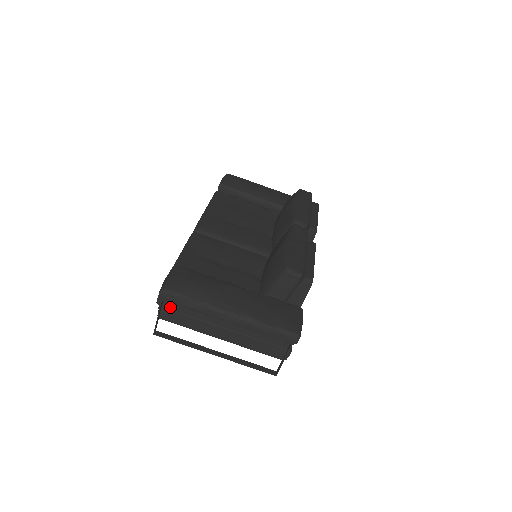
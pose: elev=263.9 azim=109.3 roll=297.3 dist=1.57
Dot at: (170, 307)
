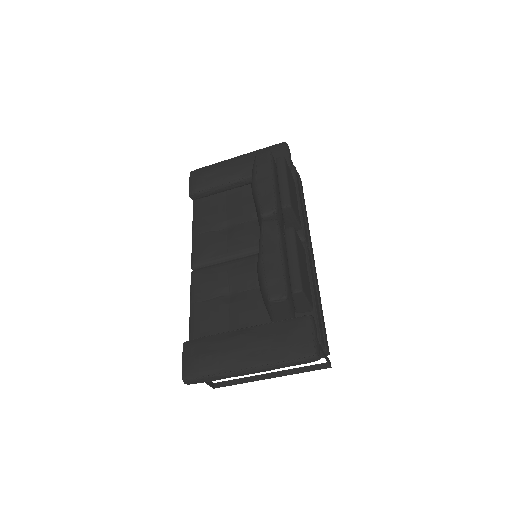
Dot at: occluded
